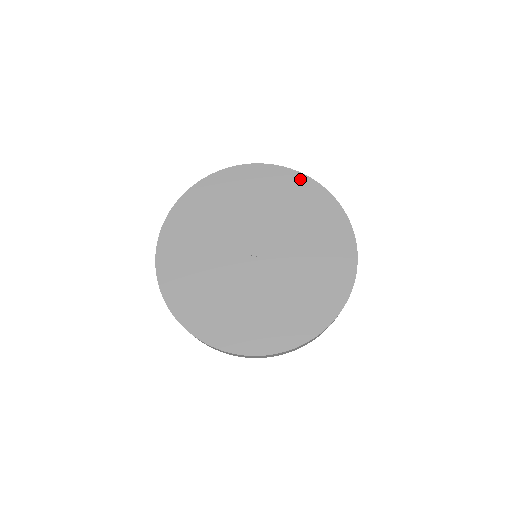
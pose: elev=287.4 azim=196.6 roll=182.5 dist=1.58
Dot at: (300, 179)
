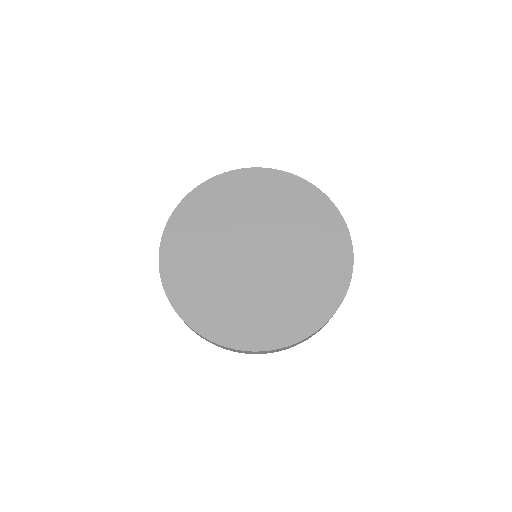
Dot at: (330, 209)
